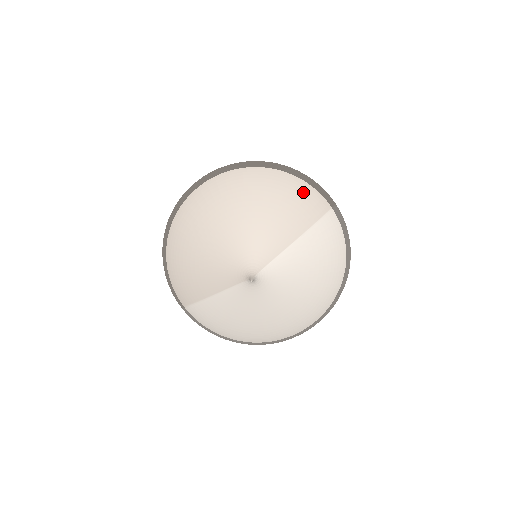
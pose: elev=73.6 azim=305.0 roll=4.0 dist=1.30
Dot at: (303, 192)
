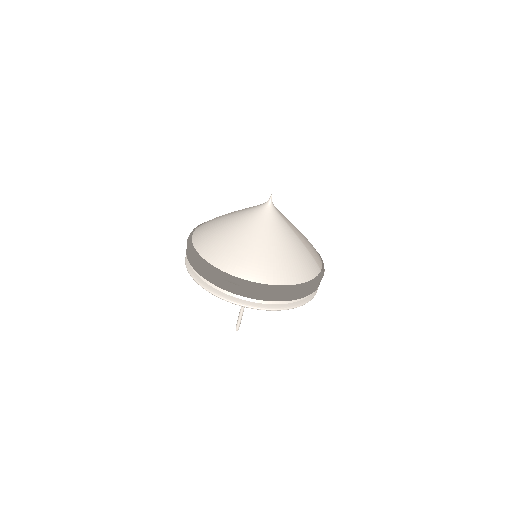
Dot at: (317, 253)
